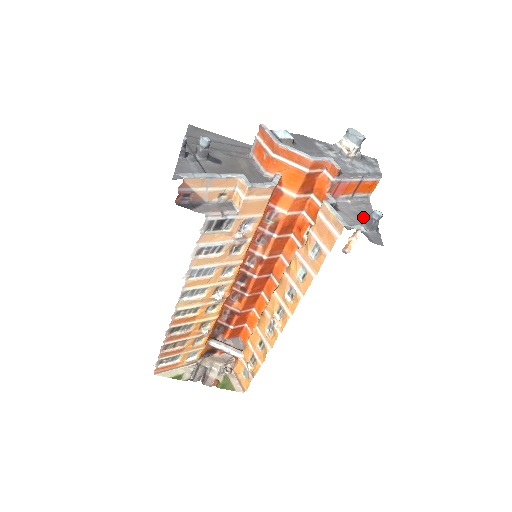
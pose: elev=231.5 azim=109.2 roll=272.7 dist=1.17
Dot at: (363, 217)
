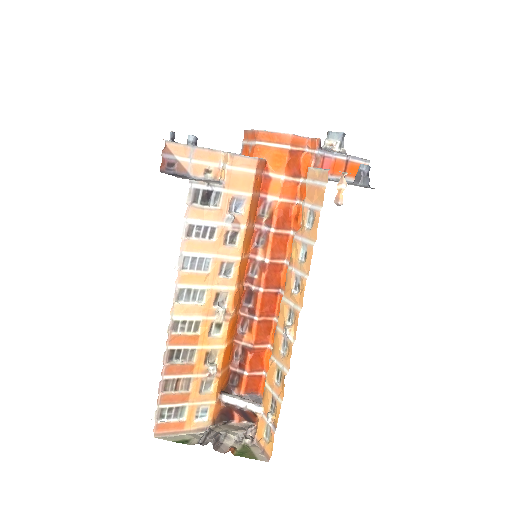
Dot at: occluded
